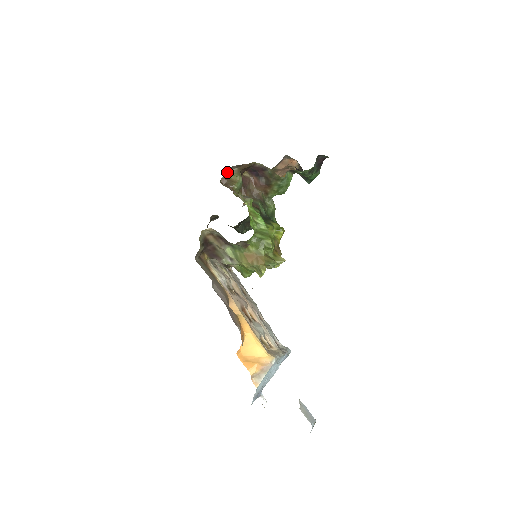
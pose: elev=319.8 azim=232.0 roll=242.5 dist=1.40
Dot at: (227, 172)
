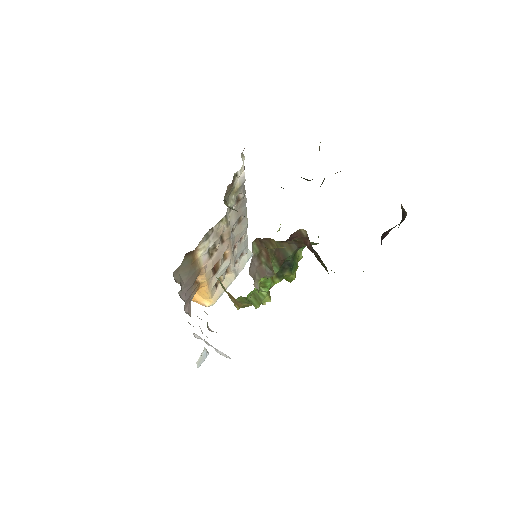
Dot at: occluded
